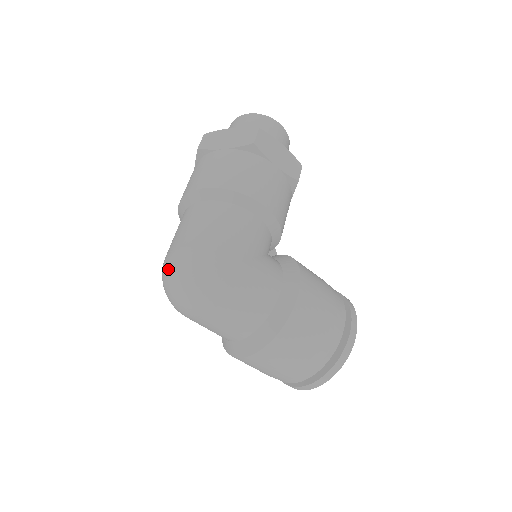
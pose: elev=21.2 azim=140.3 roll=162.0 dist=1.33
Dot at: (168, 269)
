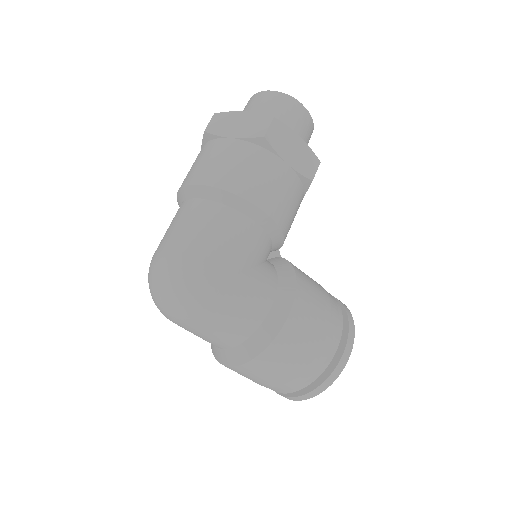
Dot at: (152, 272)
